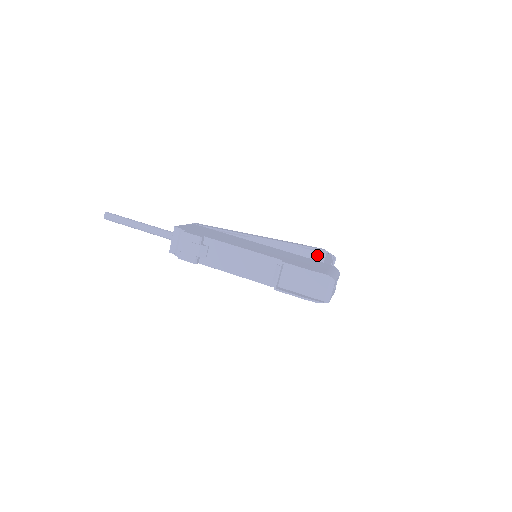
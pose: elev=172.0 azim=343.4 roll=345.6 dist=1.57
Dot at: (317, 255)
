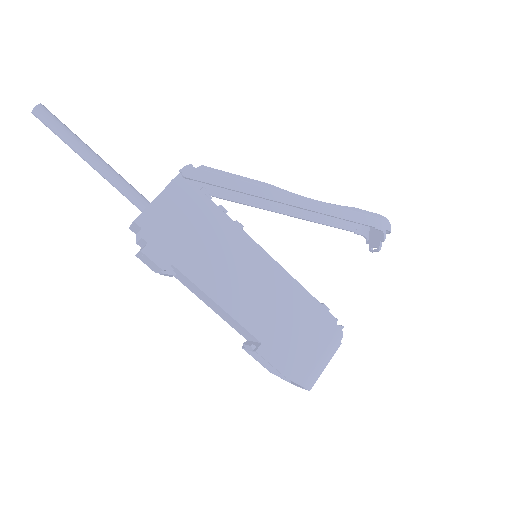
Dot at: occluded
